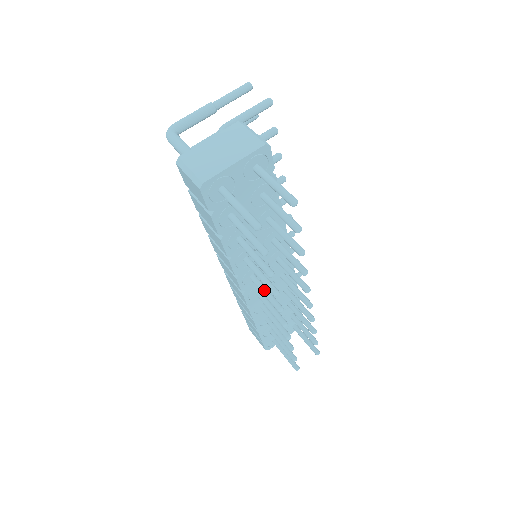
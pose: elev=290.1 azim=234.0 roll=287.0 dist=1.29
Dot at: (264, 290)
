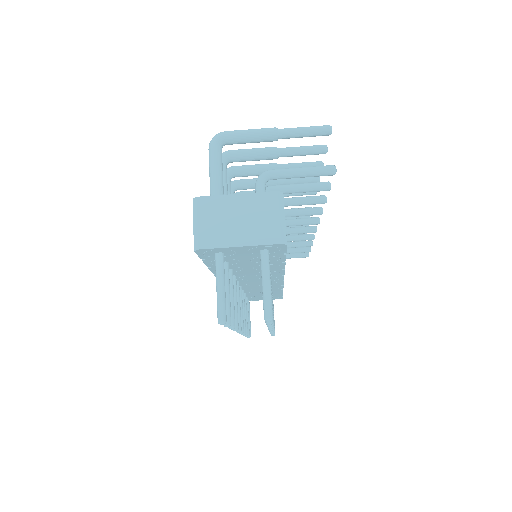
Dot at: occluded
